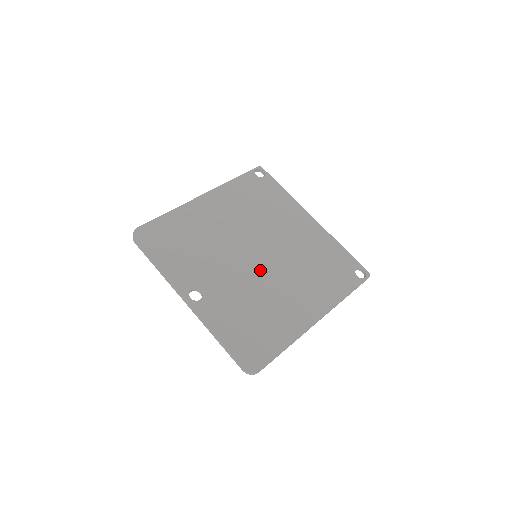
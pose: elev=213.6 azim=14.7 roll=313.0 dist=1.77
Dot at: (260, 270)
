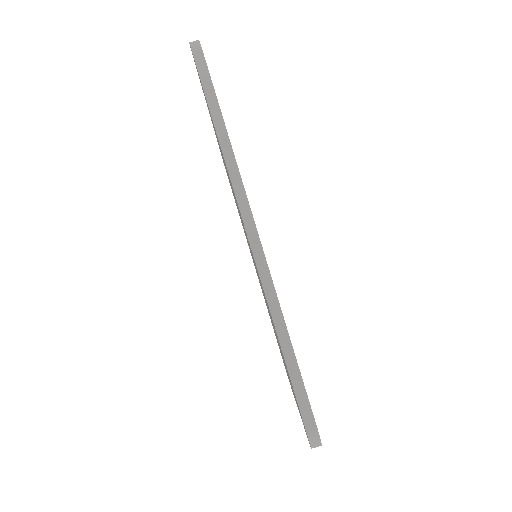
Dot at: occluded
